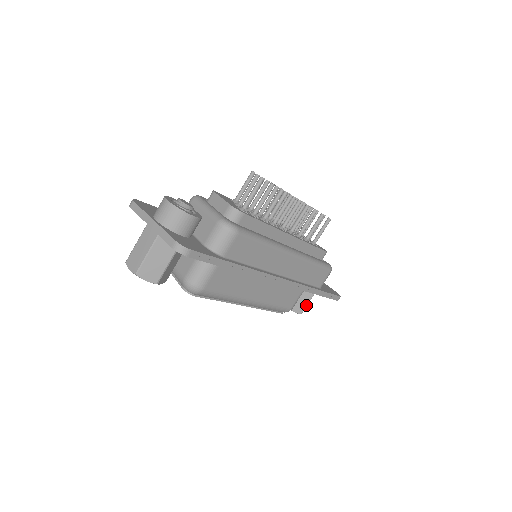
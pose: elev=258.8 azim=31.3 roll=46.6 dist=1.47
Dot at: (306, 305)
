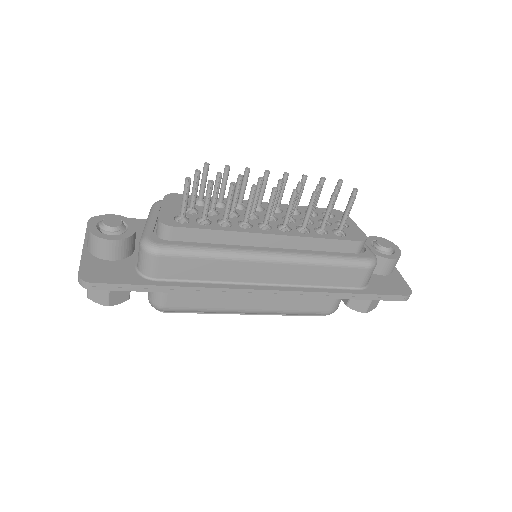
Dot at: (369, 302)
